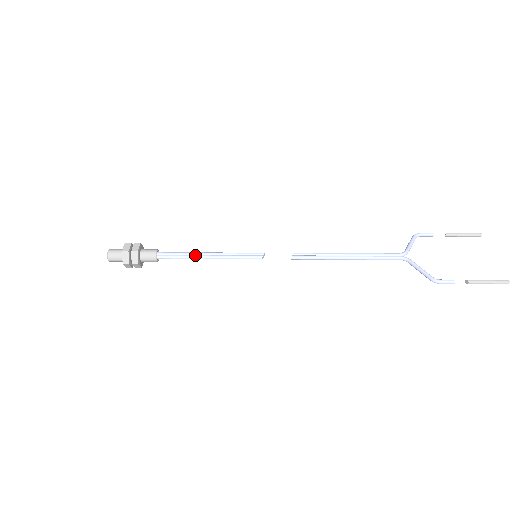
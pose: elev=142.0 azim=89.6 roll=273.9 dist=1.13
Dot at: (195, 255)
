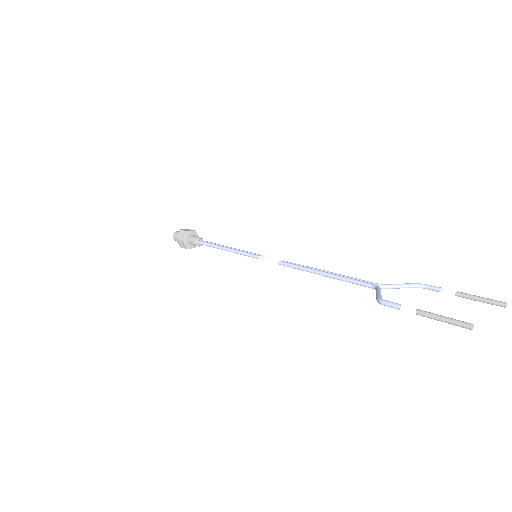
Dot at: (219, 245)
